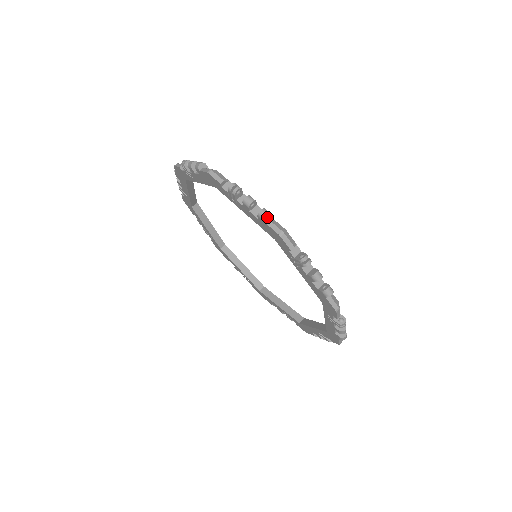
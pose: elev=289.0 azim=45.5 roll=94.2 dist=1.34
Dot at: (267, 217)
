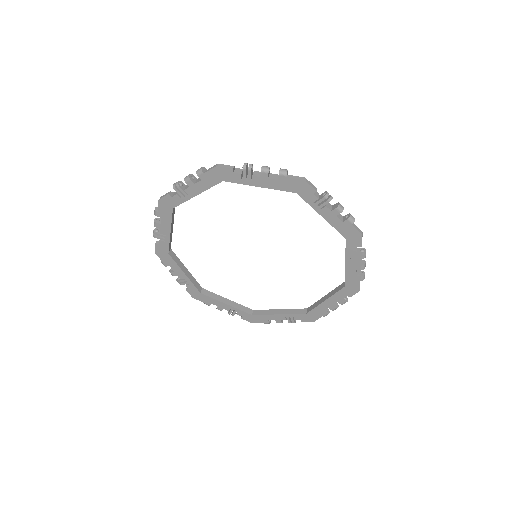
Dot at: (287, 173)
